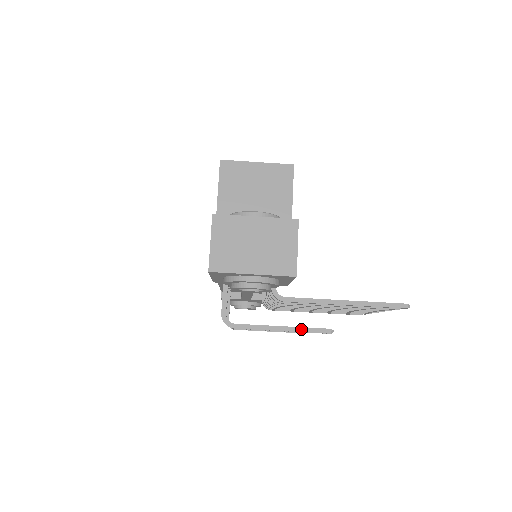
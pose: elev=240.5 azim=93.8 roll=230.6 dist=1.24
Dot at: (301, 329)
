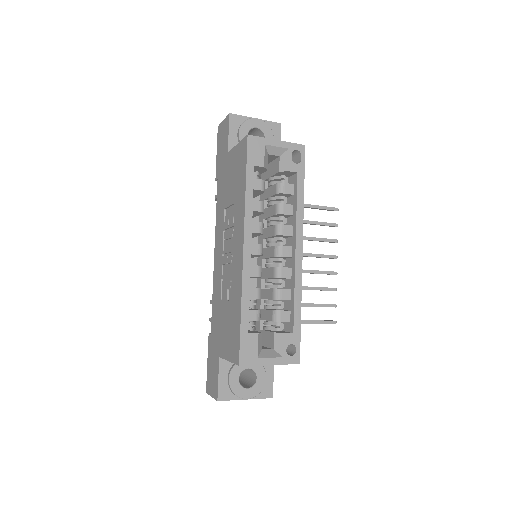
Dot at: occluded
